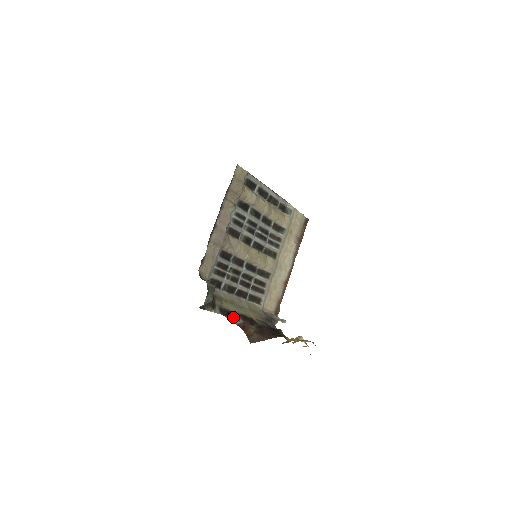
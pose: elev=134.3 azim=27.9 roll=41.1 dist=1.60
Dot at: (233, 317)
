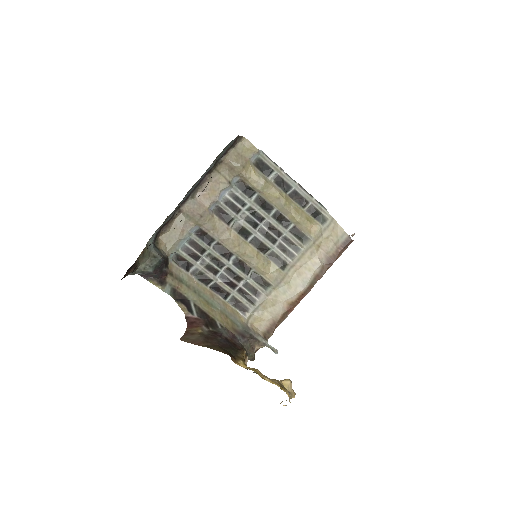
Dot at: (187, 307)
